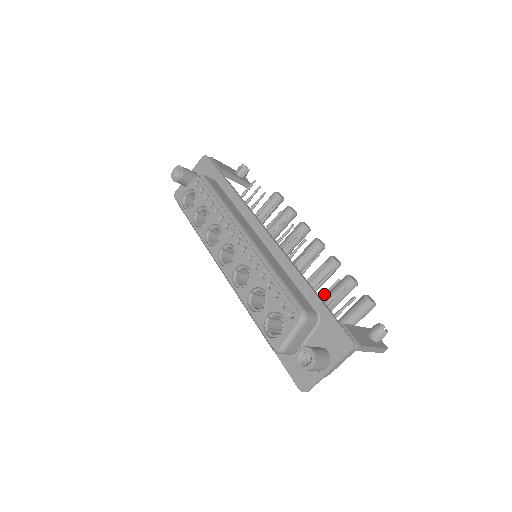
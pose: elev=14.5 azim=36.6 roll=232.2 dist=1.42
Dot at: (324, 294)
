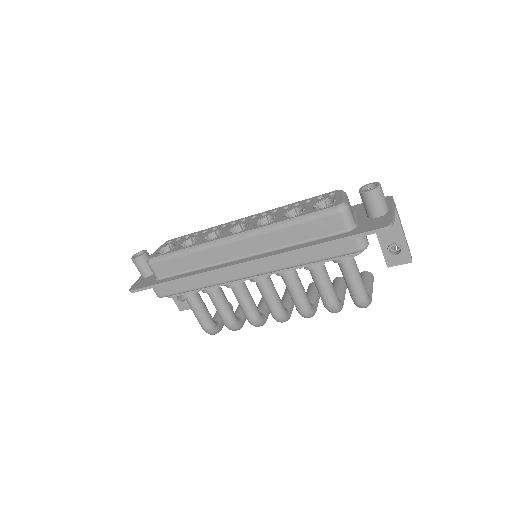
Dot at: occluded
